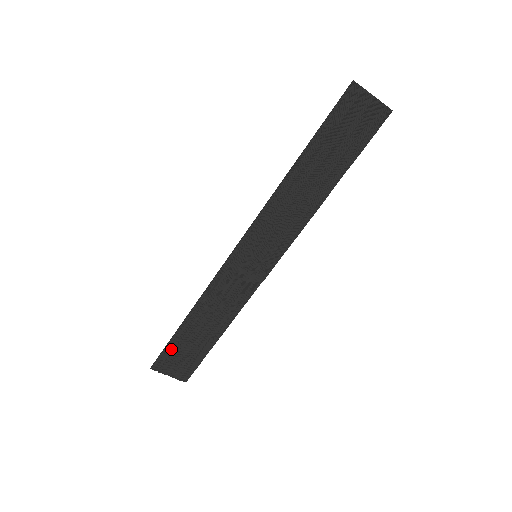
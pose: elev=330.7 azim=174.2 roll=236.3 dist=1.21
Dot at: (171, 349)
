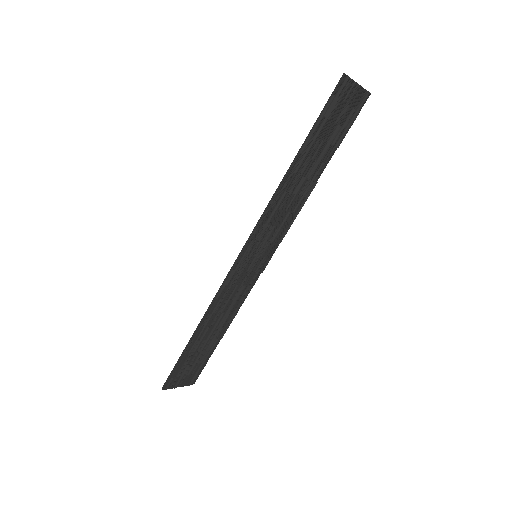
Dot at: (181, 365)
